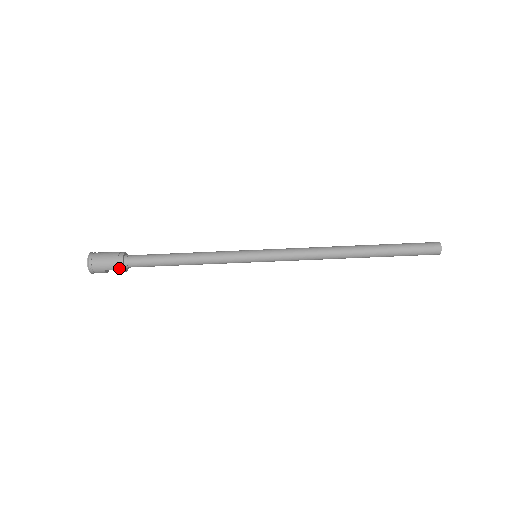
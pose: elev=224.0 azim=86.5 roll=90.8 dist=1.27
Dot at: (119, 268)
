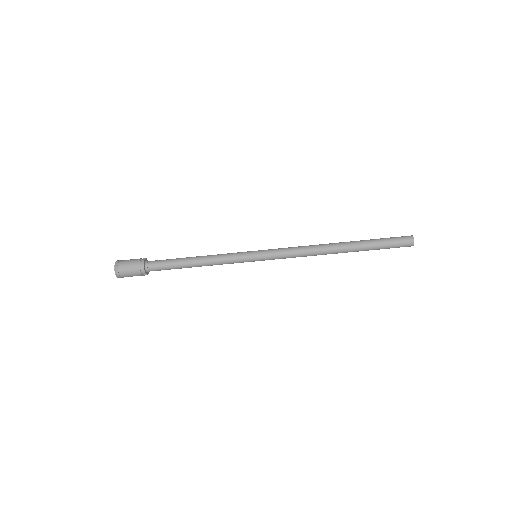
Dot at: (142, 274)
